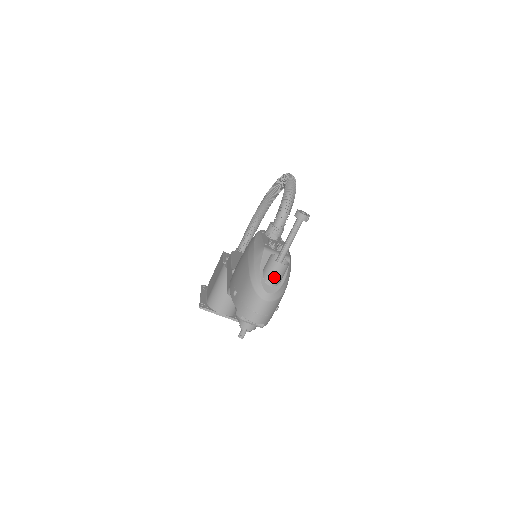
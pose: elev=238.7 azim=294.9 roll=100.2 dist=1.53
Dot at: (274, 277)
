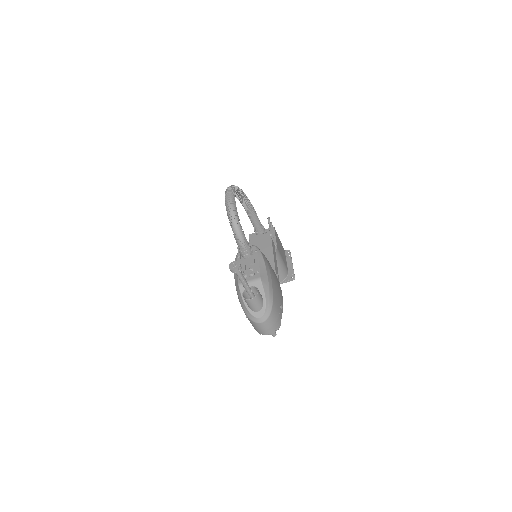
Dot at: (255, 307)
